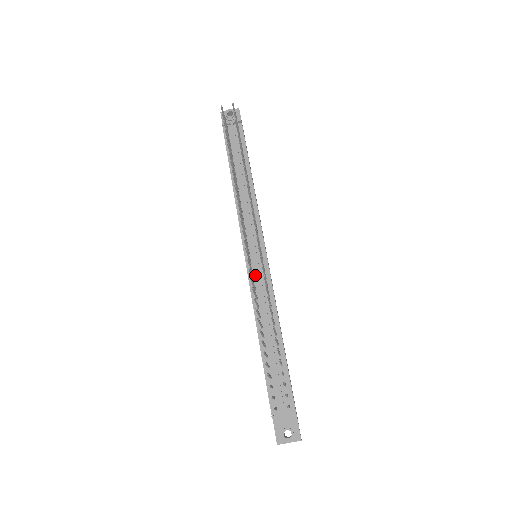
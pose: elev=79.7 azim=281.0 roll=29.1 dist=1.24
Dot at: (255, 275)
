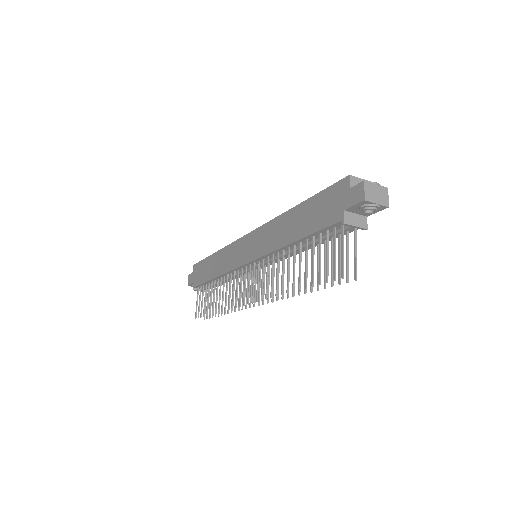
Dot at: (242, 270)
